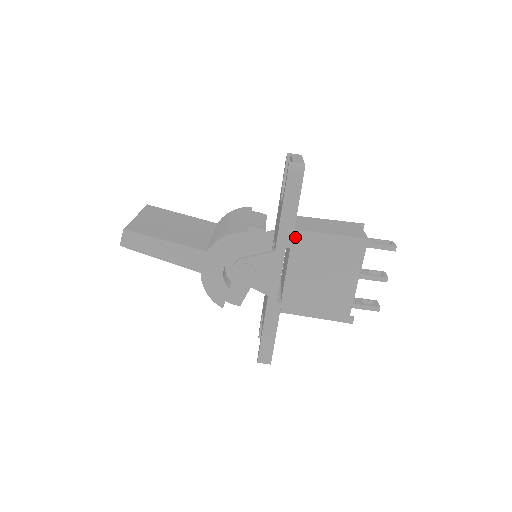
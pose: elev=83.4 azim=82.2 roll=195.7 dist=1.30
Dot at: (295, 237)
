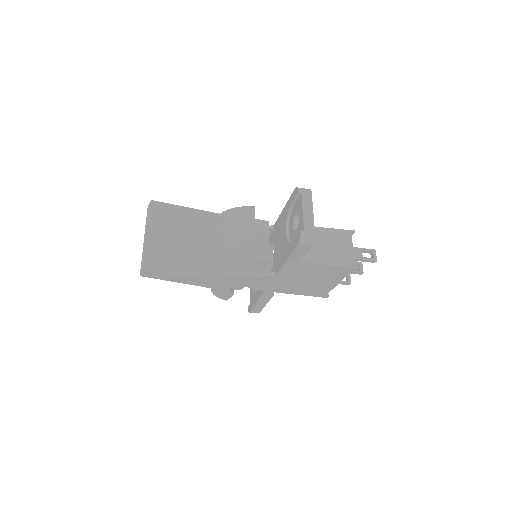
Dot at: occluded
